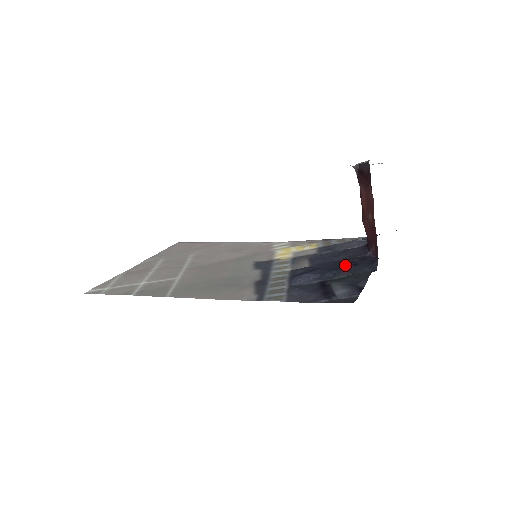
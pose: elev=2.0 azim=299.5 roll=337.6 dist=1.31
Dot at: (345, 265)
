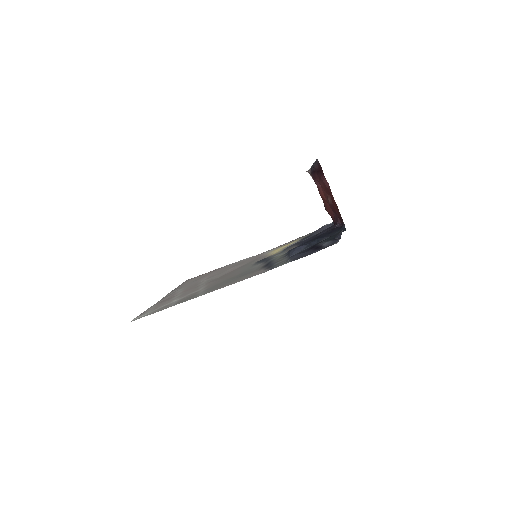
Dot at: (323, 235)
